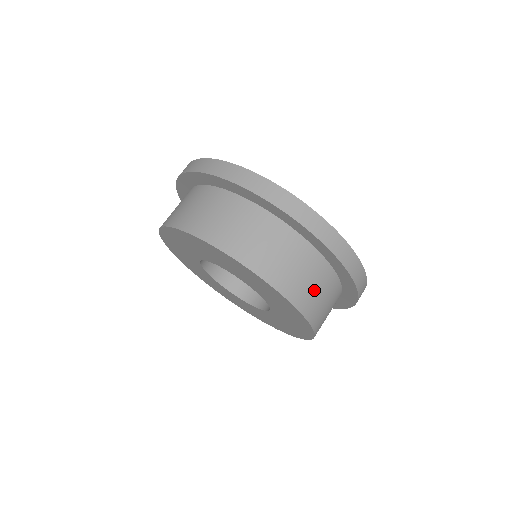
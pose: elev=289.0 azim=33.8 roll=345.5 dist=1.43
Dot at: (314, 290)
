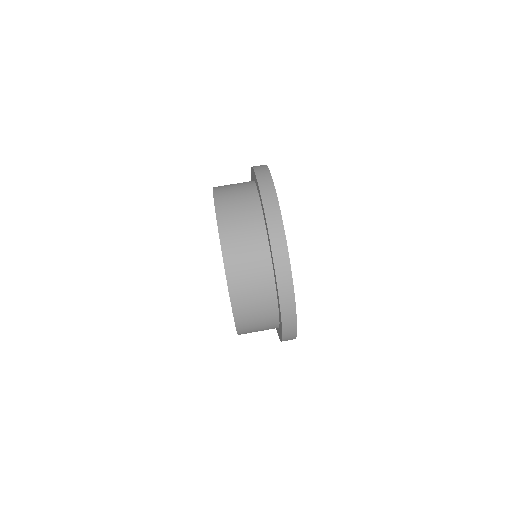
Dot at: occluded
